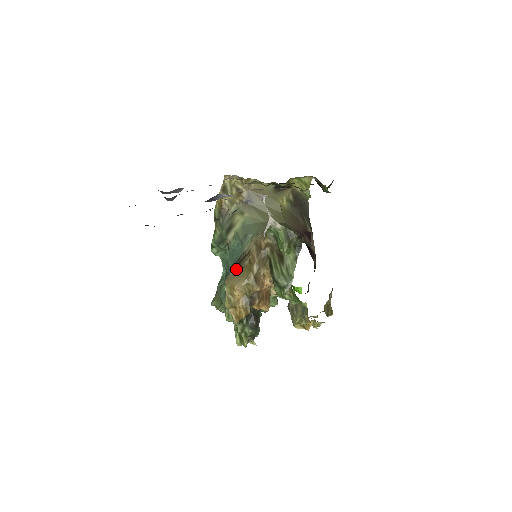
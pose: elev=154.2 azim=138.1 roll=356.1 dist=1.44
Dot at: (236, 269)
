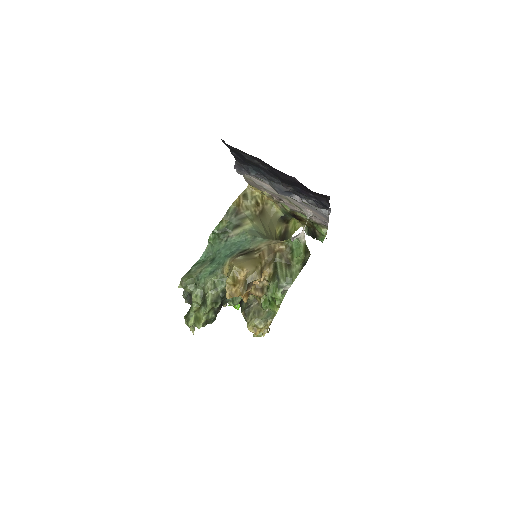
Dot at: (244, 257)
